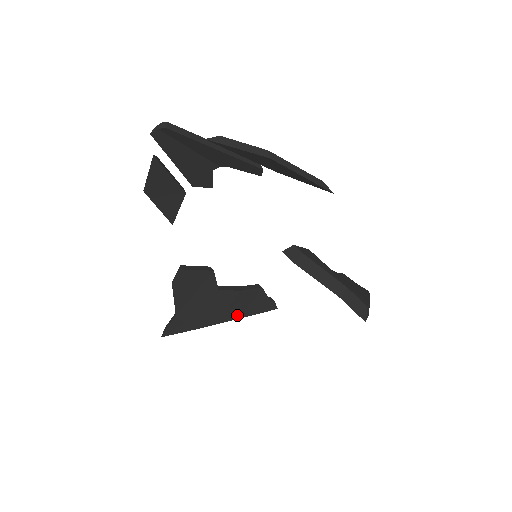
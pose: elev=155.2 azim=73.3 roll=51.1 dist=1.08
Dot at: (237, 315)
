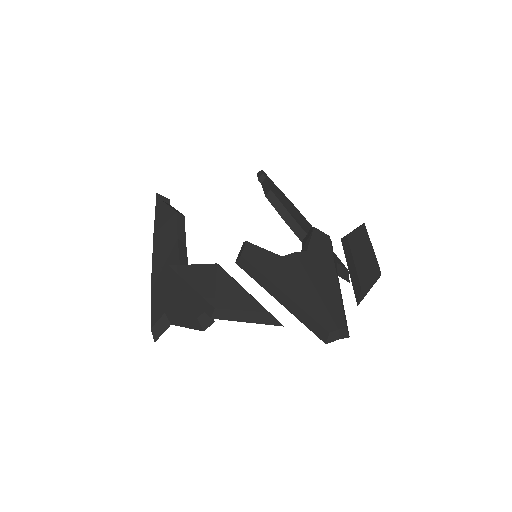
Dot at: occluded
